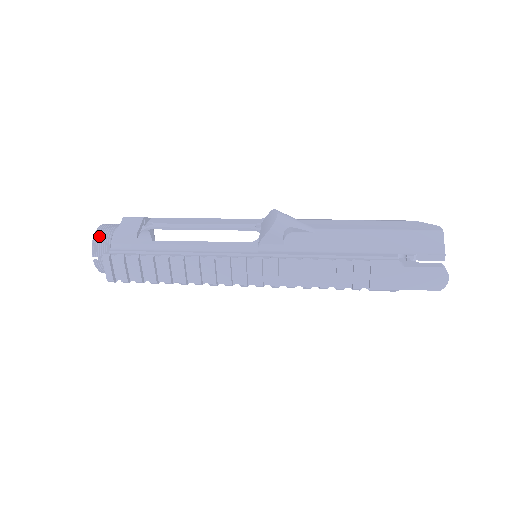
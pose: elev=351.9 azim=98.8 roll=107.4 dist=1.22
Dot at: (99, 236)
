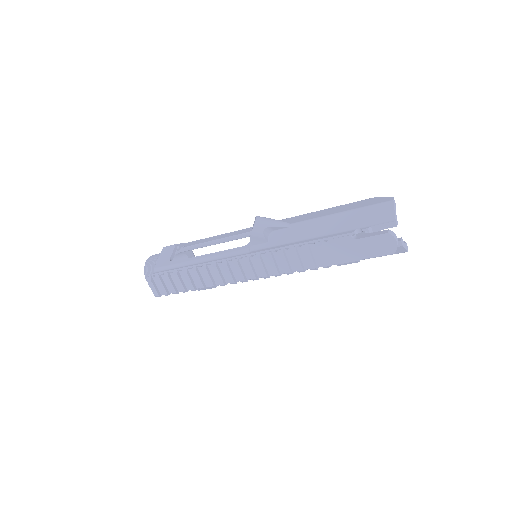
Dot at: (148, 265)
